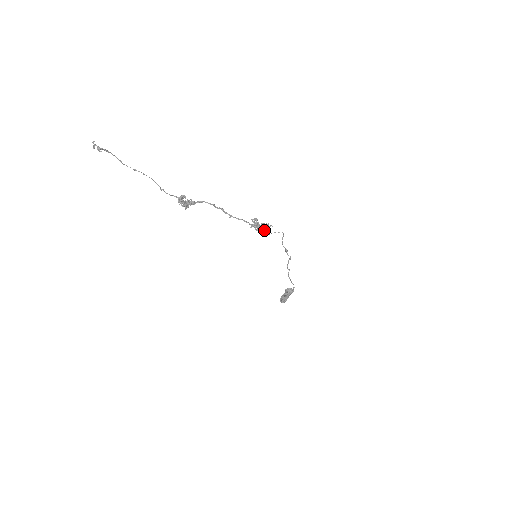
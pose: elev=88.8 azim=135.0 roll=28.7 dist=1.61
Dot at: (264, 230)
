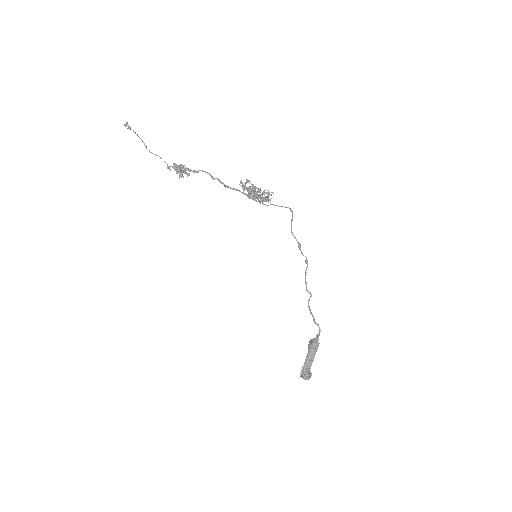
Dot at: (255, 189)
